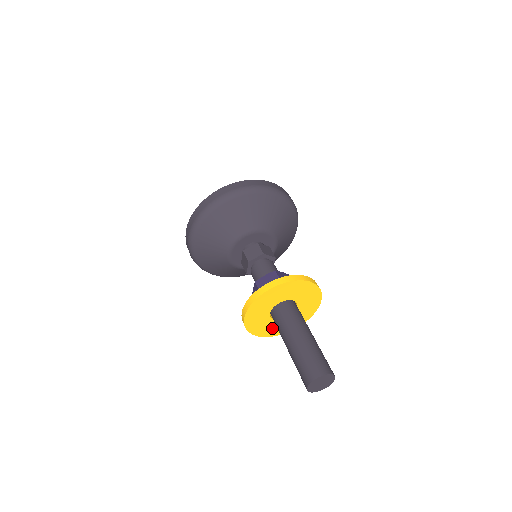
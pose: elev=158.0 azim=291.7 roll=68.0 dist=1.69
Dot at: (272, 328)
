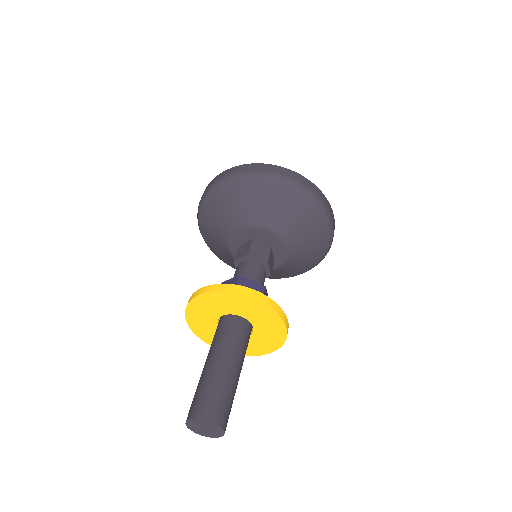
Dot at: occluded
